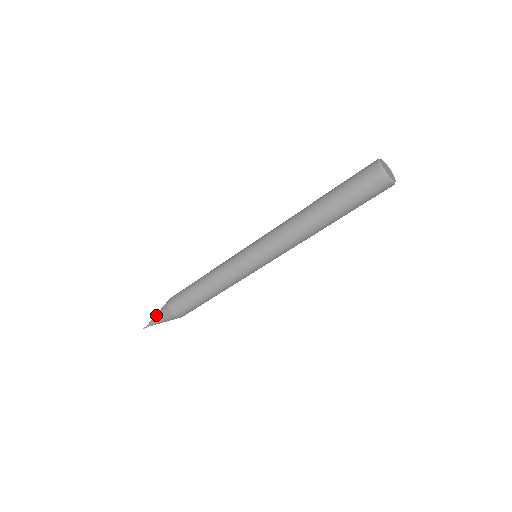
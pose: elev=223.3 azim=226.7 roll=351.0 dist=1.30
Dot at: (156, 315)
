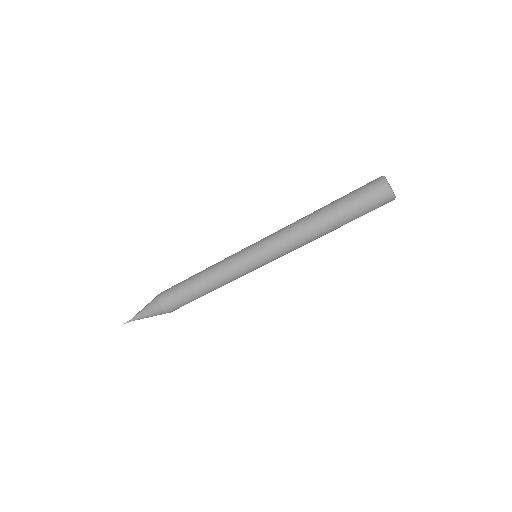
Dot at: occluded
